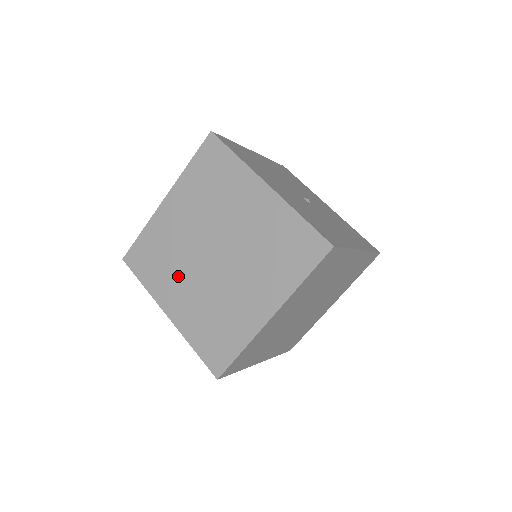
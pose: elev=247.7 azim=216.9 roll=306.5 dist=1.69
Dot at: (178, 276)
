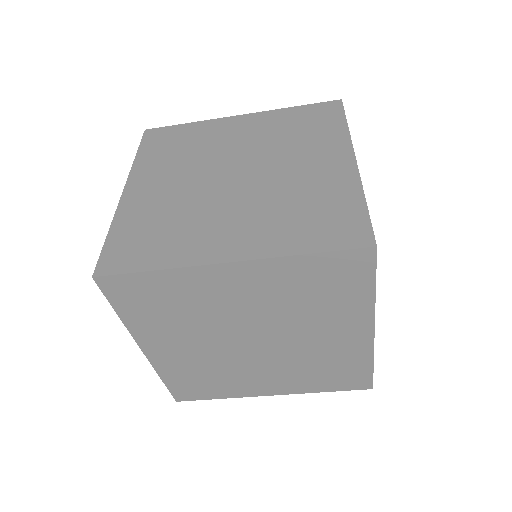
Dot at: (186, 334)
